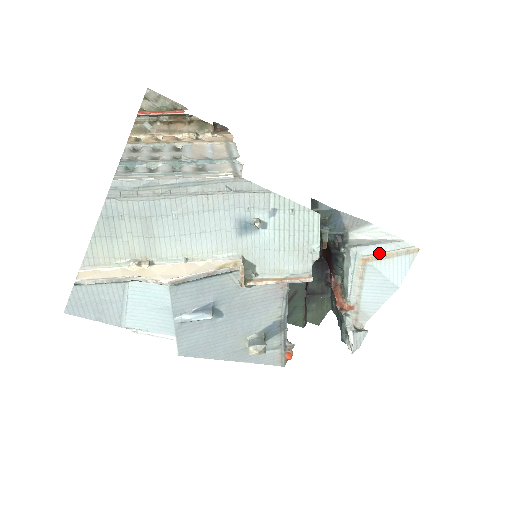
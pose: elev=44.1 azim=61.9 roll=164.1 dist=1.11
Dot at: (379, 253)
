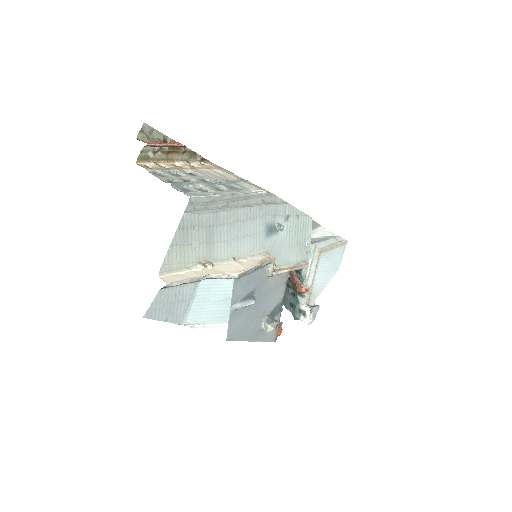
Dot at: (328, 246)
